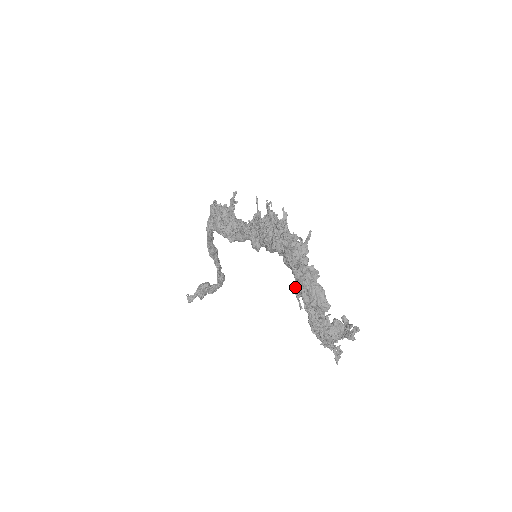
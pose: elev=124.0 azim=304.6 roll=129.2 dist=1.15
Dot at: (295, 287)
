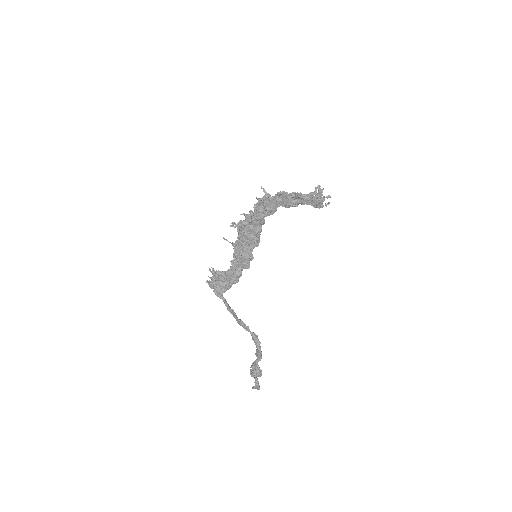
Dot at: (285, 204)
